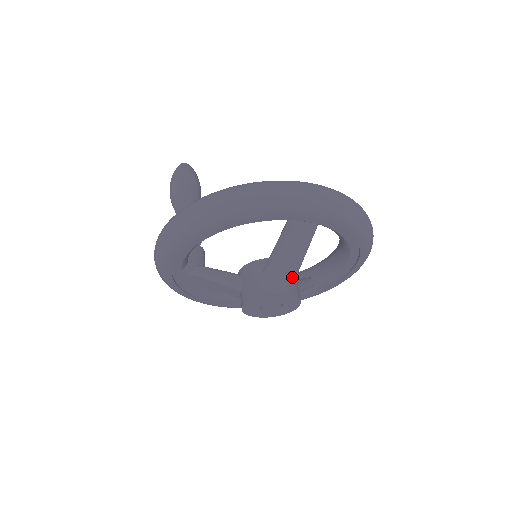
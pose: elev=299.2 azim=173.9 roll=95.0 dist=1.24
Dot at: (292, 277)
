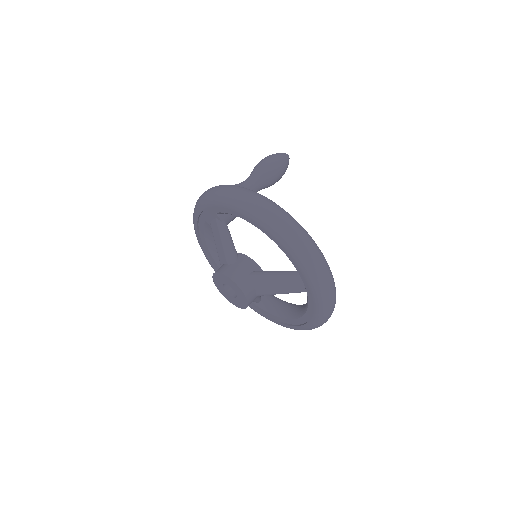
Dot at: (259, 294)
